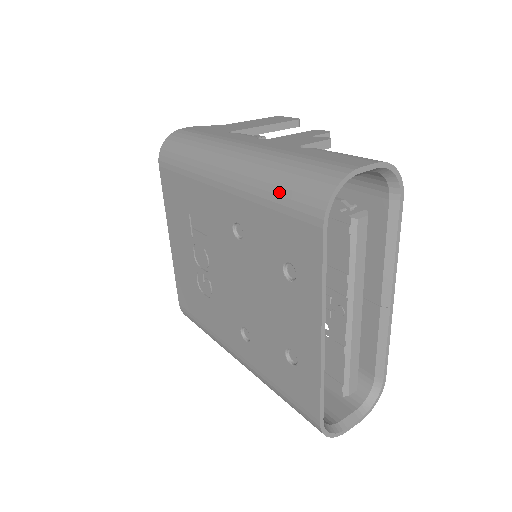
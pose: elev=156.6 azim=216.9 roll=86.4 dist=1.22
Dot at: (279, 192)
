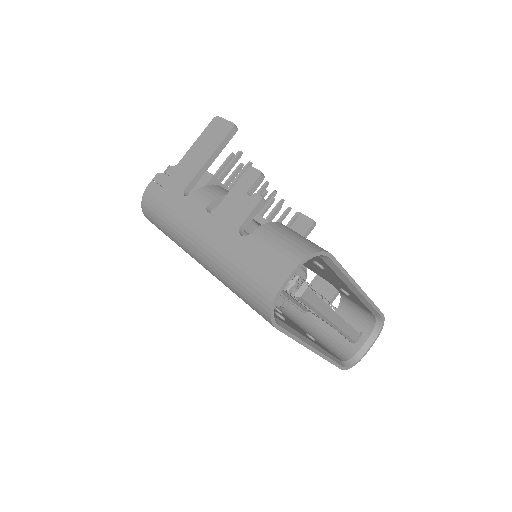
Dot at: (239, 295)
